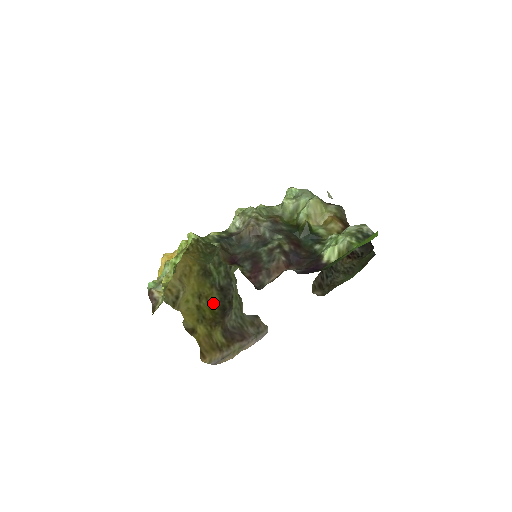
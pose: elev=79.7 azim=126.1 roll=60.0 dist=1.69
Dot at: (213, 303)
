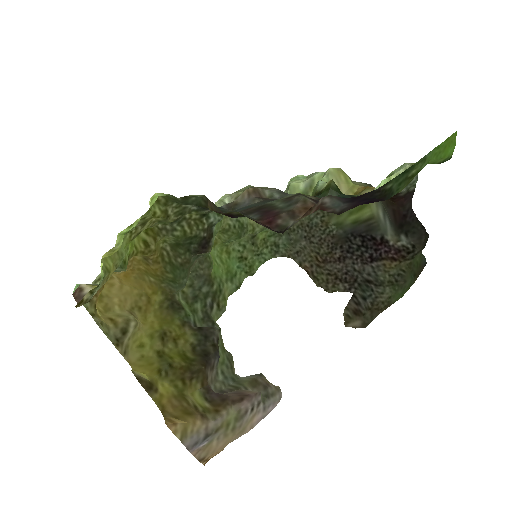
Dot at: (186, 348)
